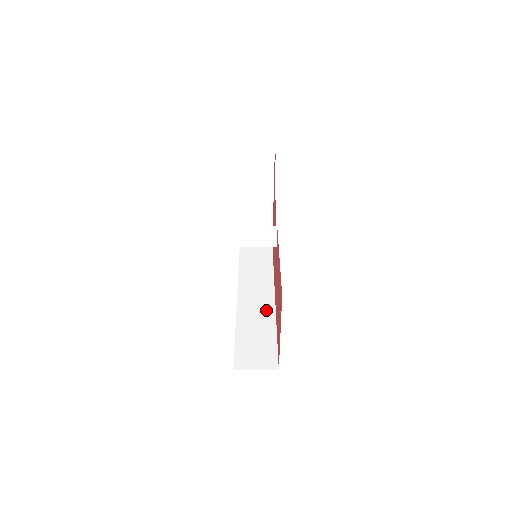
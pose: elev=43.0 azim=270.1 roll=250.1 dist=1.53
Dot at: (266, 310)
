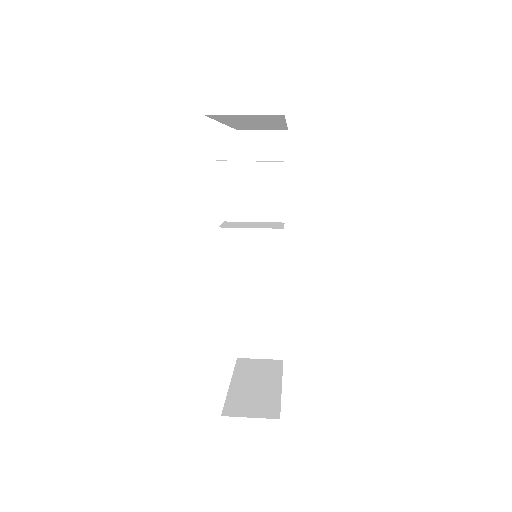
Dot at: (273, 274)
